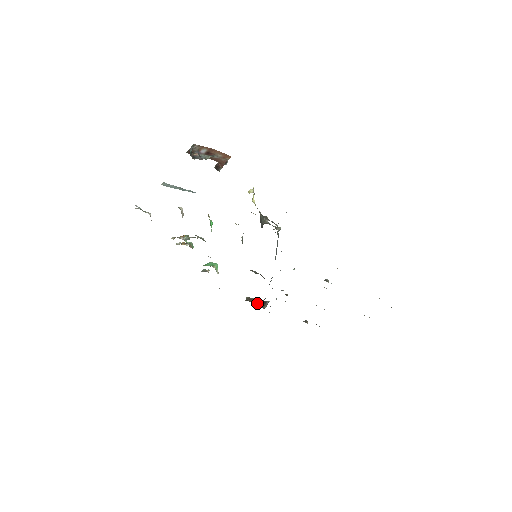
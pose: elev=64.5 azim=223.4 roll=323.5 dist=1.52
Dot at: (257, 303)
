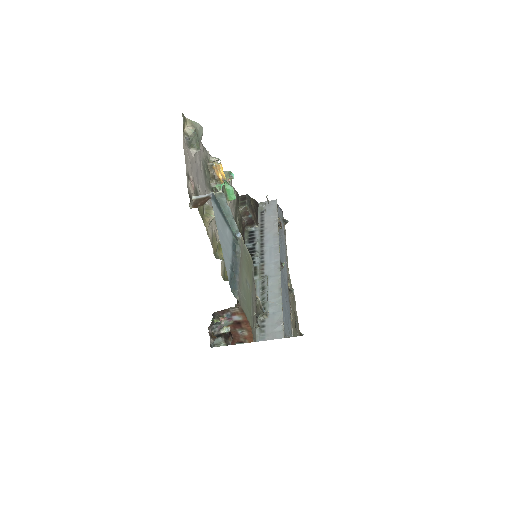
Dot at: (246, 219)
